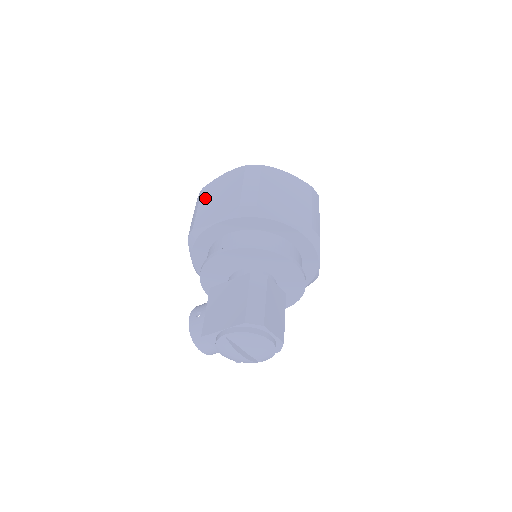
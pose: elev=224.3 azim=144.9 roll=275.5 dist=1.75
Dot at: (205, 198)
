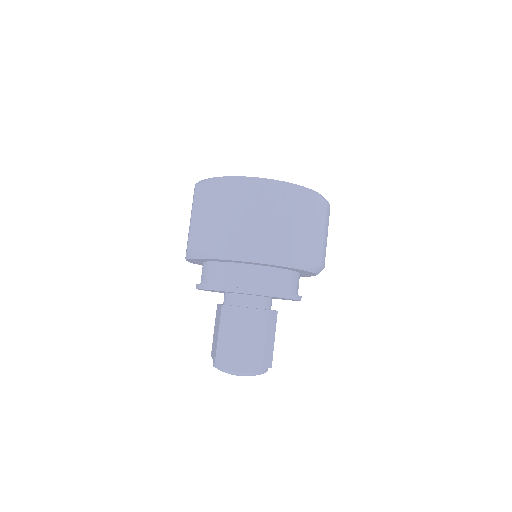
Dot at: occluded
